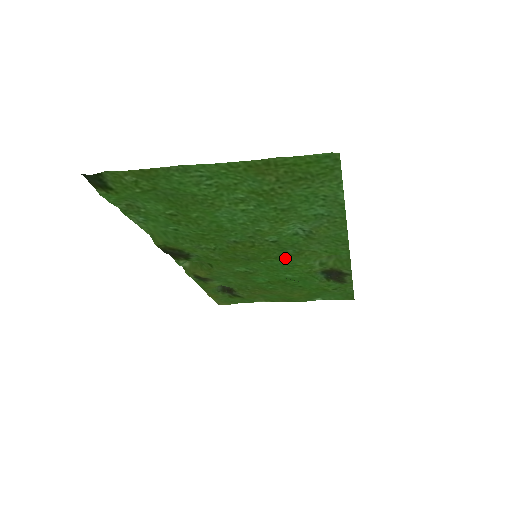
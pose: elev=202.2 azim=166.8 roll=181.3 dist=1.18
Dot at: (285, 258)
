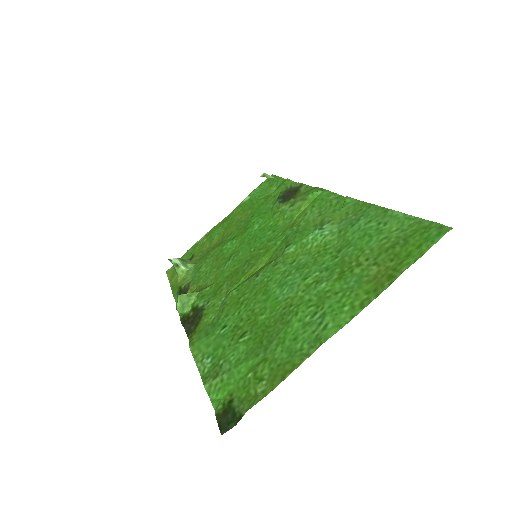
Dot at: (275, 234)
